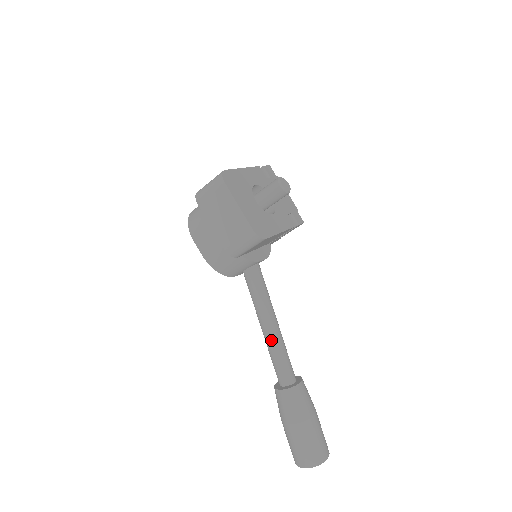
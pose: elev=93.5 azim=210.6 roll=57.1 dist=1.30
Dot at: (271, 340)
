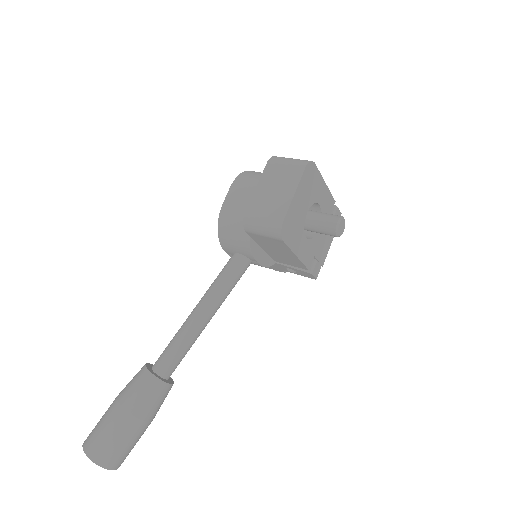
Dot at: (190, 325)
